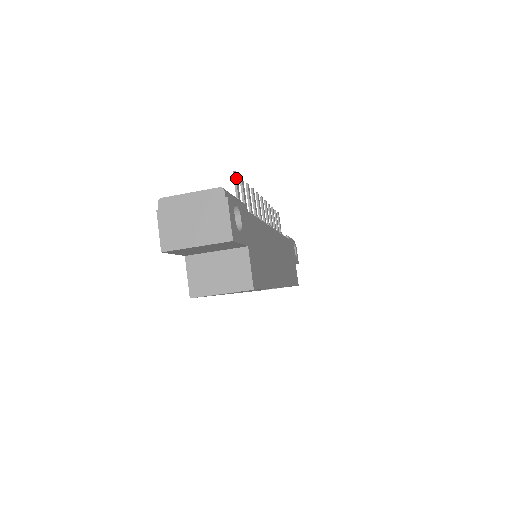
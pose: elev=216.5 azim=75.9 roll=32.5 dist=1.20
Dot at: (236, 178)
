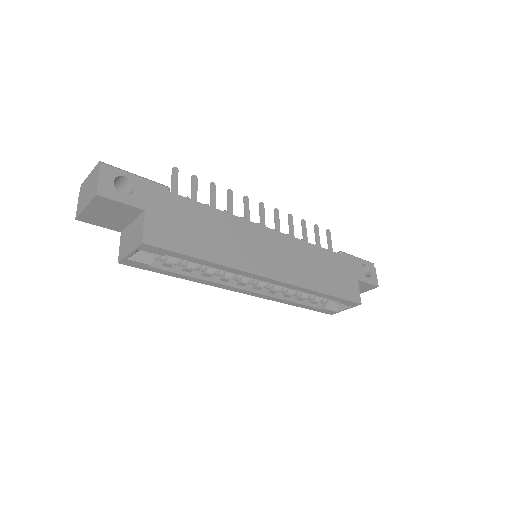
Dot at: (174, 172)
